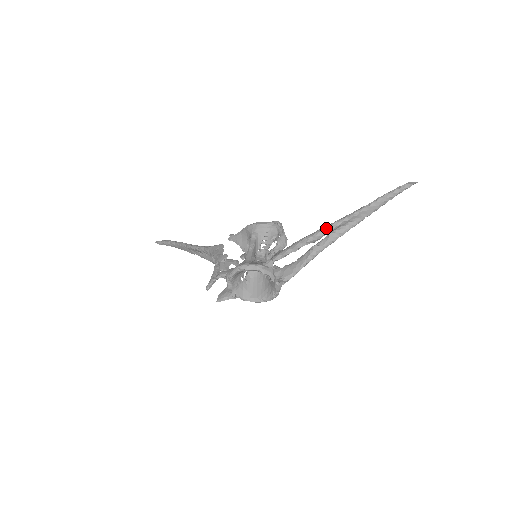
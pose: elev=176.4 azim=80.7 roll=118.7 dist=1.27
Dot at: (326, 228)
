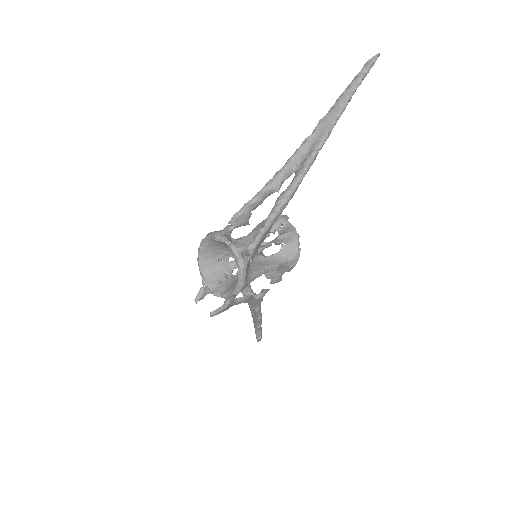
Dot at: (284, 165)
